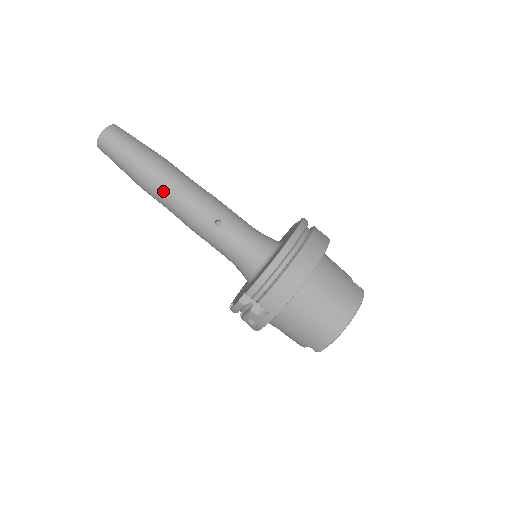
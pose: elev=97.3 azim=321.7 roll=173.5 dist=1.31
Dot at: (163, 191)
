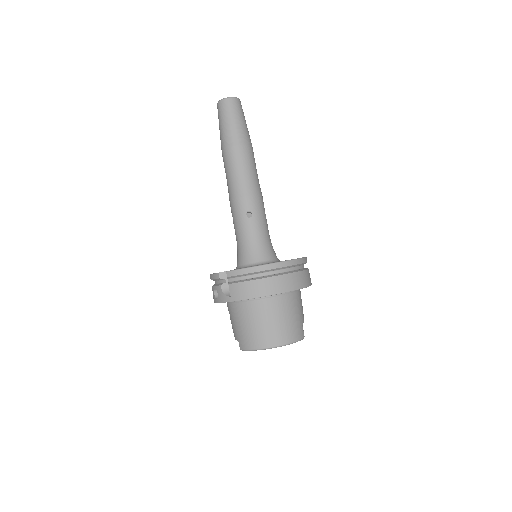
Dot at: (233, 165)
